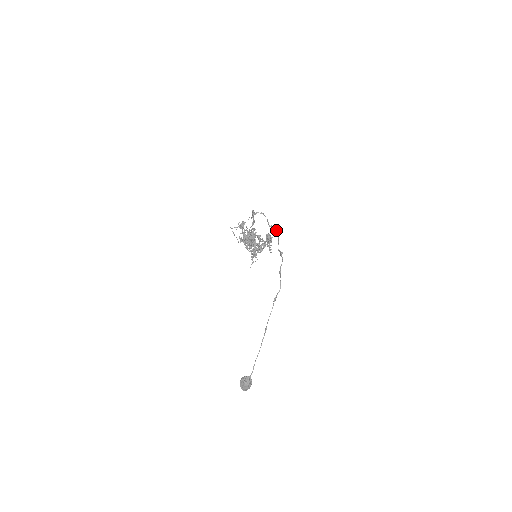
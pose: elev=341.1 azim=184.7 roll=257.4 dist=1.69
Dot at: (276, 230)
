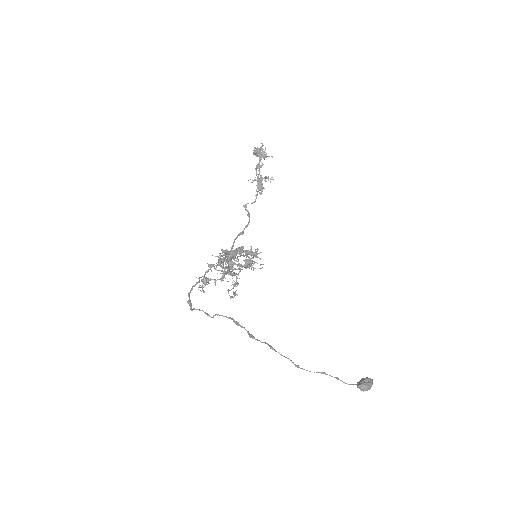
Dot at: occluded
